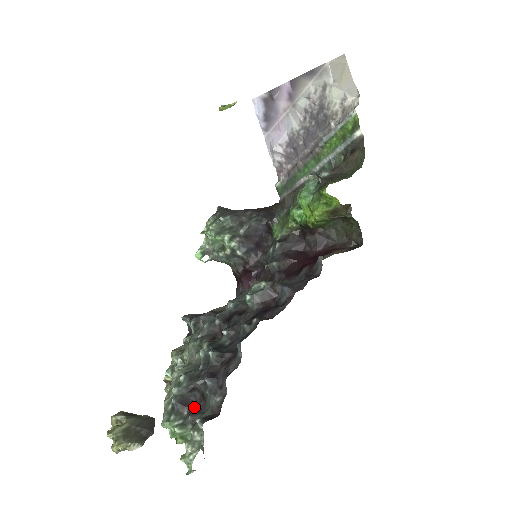
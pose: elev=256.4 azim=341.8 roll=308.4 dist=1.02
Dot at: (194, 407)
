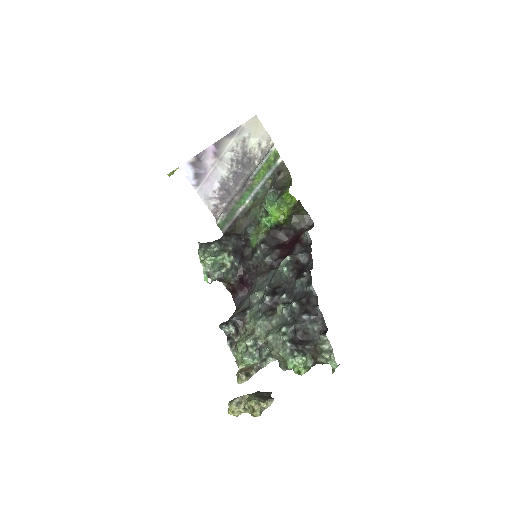
Dot at: (302, 342)
